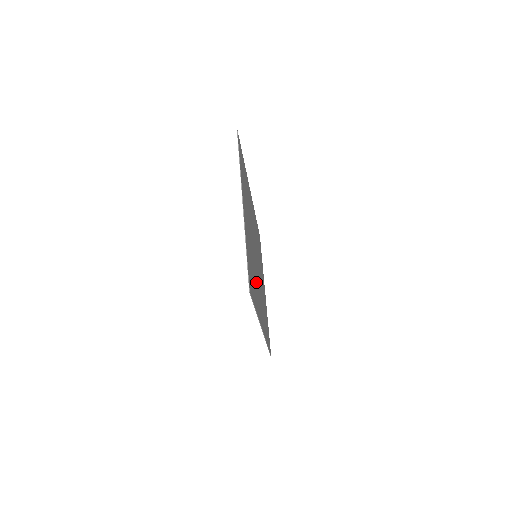
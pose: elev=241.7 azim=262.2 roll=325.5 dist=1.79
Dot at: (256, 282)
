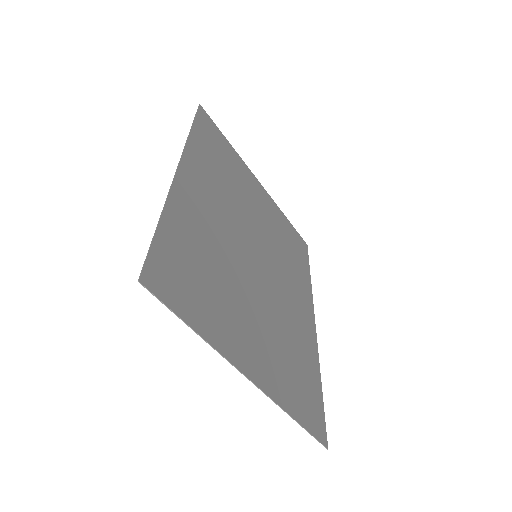
Dot at: (289, 321)
